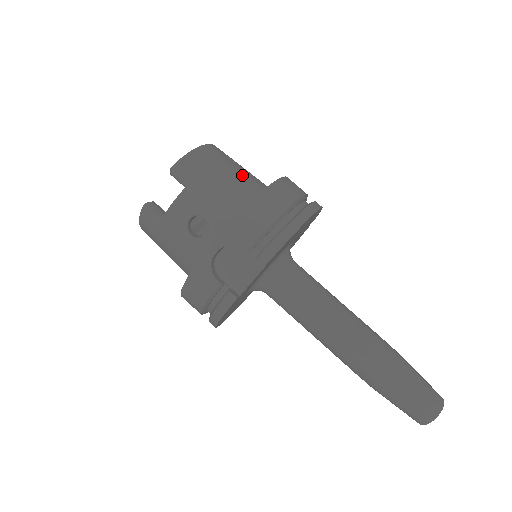
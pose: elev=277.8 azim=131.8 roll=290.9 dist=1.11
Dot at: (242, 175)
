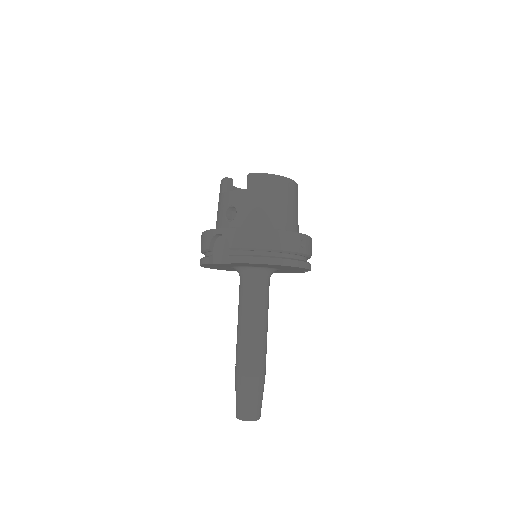
Dot at: (281, 210)
